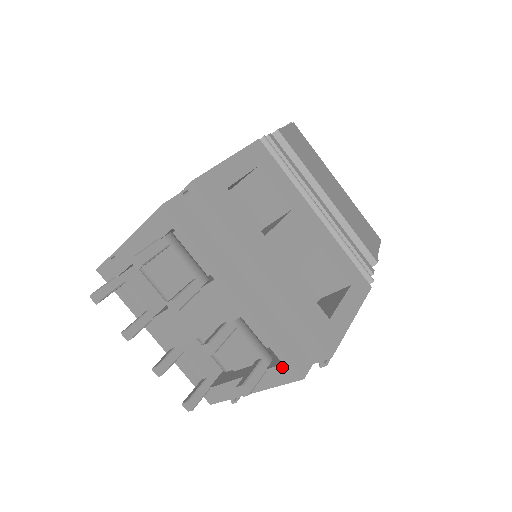
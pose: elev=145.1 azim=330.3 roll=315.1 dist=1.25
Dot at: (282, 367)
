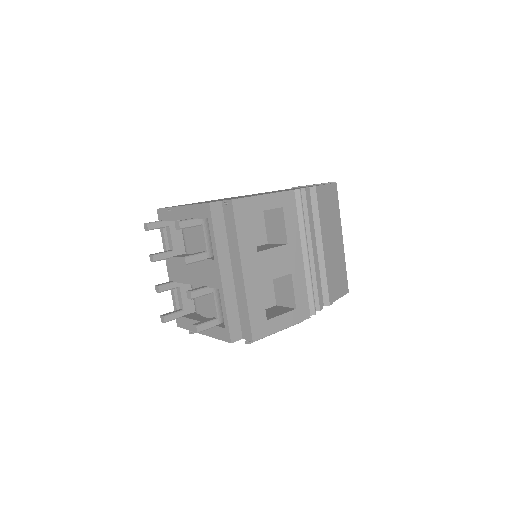
Dot at: (224, 330)
